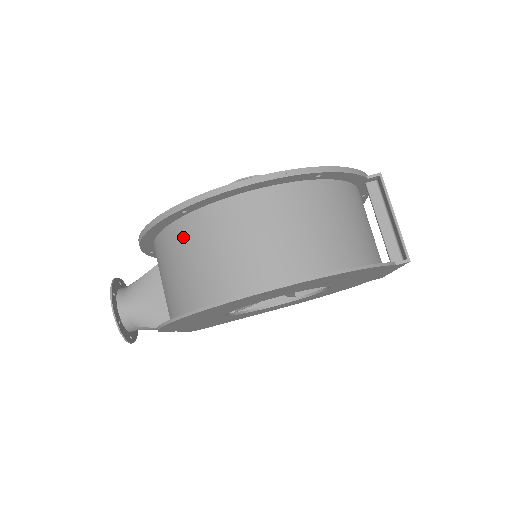
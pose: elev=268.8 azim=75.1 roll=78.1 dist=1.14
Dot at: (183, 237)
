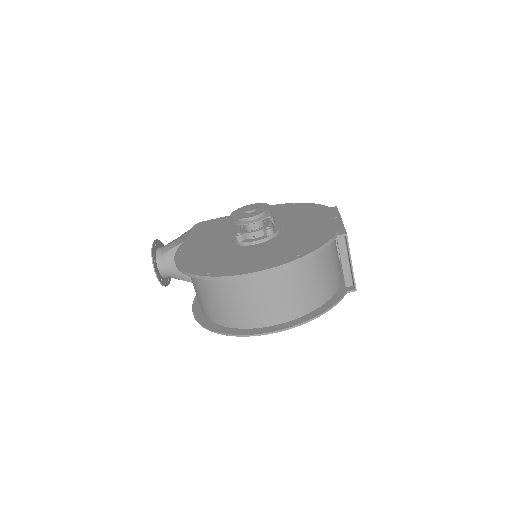
Dot at: (209, 285)
